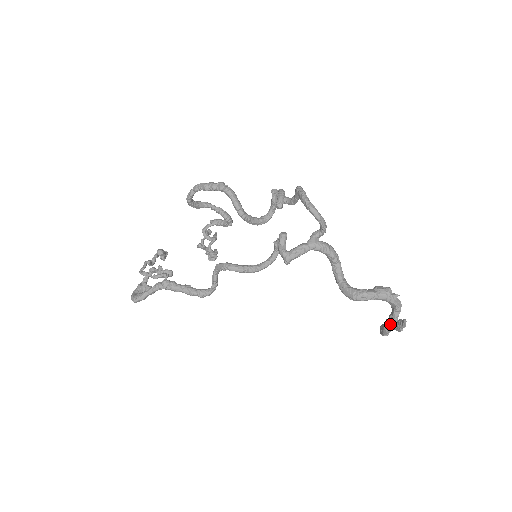
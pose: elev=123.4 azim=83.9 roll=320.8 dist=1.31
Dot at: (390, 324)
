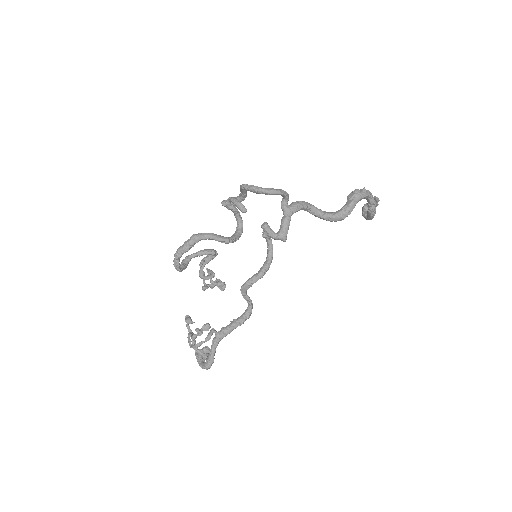
Dot at: (373, 209)
